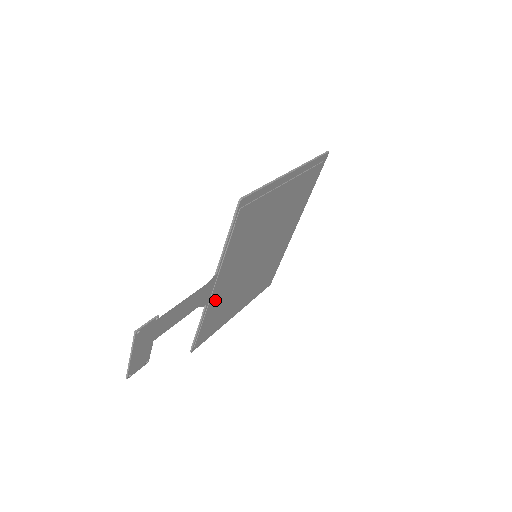
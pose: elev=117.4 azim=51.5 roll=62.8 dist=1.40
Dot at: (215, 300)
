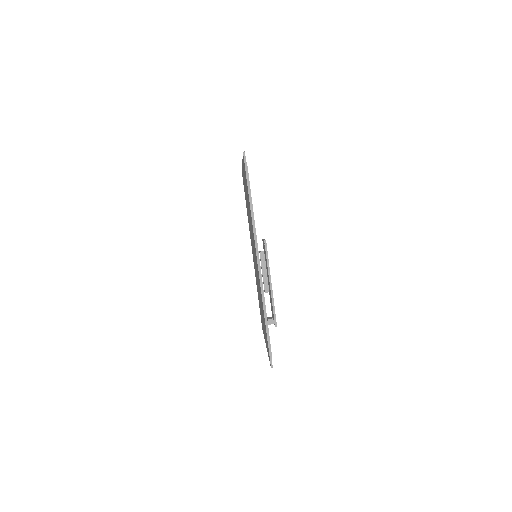
Dot at: occluded
